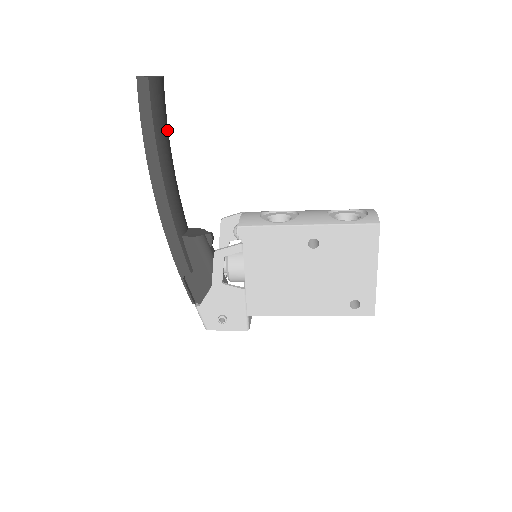
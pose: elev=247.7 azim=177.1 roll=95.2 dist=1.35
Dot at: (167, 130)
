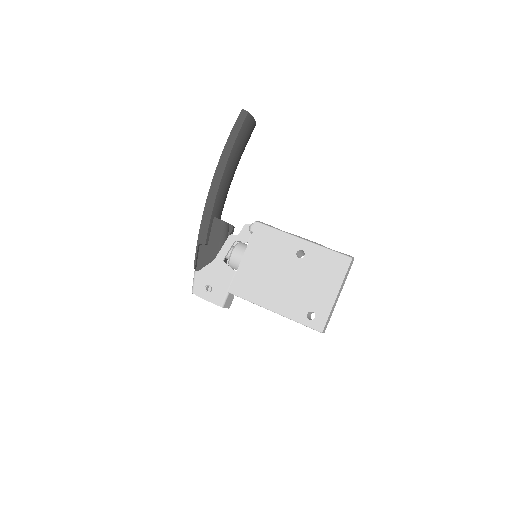
Dot at: (242, 152)
